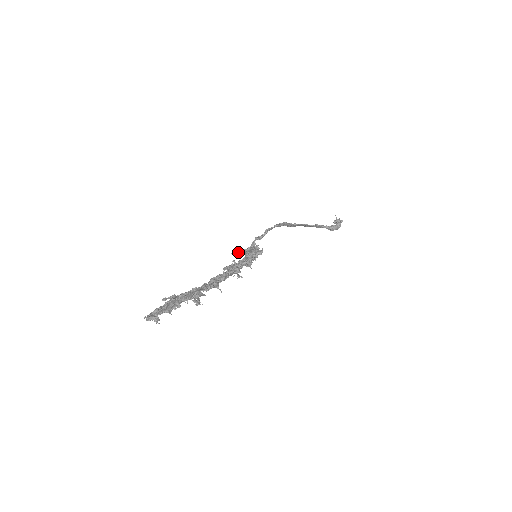
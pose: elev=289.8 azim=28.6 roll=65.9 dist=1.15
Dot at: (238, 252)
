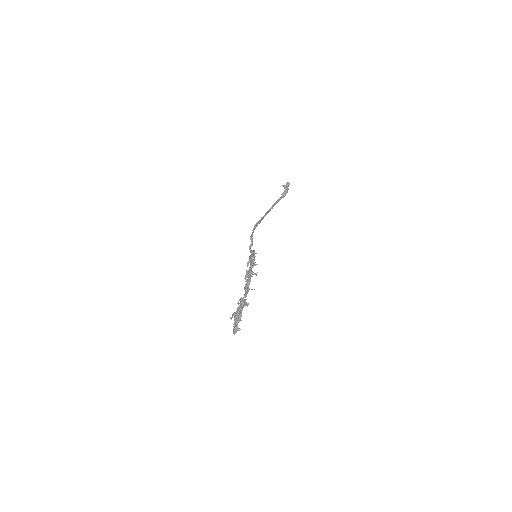
Dot at: occluded
